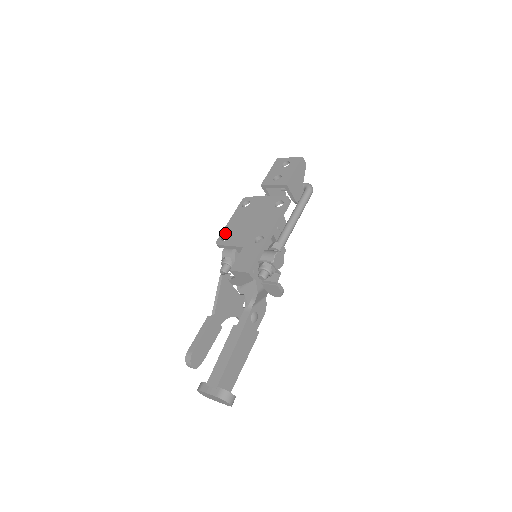
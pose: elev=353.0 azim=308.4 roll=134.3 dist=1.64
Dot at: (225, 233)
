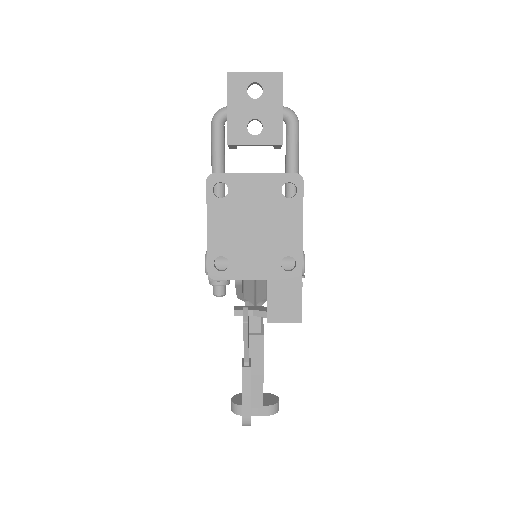
Dot at: (216, 256)
